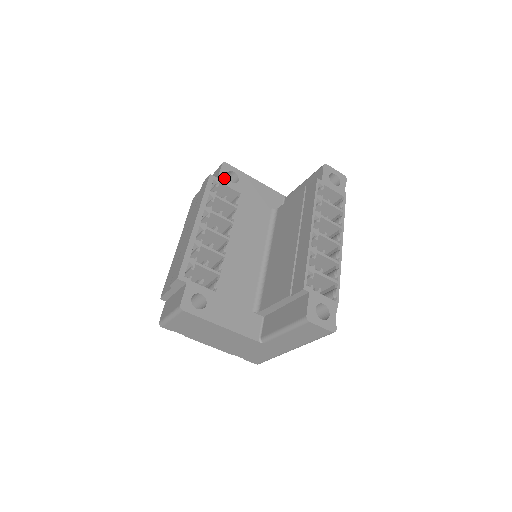
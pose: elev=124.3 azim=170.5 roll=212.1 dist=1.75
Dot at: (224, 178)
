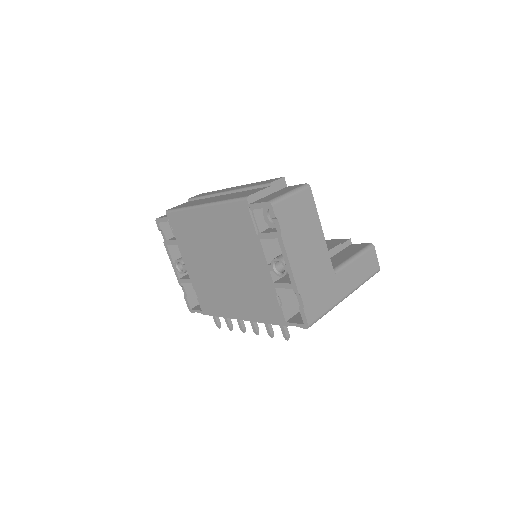
Dot at: occluded
